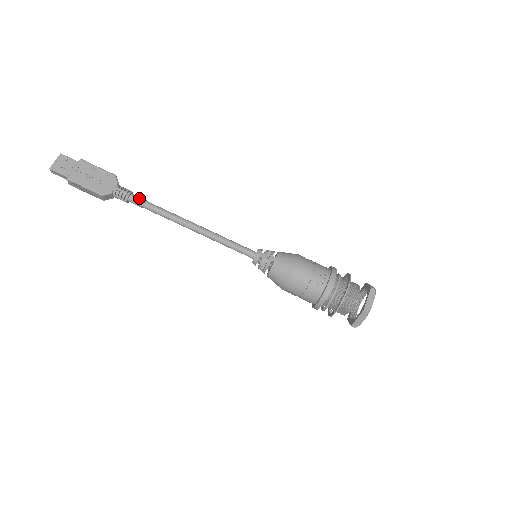
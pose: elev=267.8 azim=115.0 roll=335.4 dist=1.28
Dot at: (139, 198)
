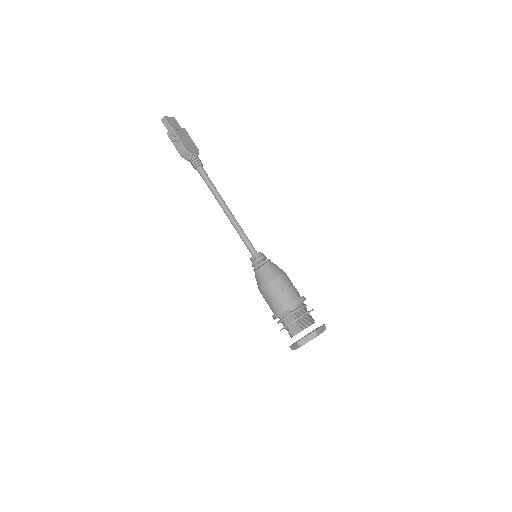
Dot at: (205, 171)
